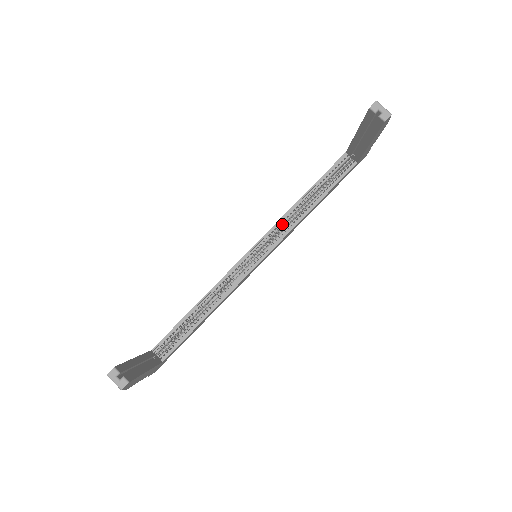
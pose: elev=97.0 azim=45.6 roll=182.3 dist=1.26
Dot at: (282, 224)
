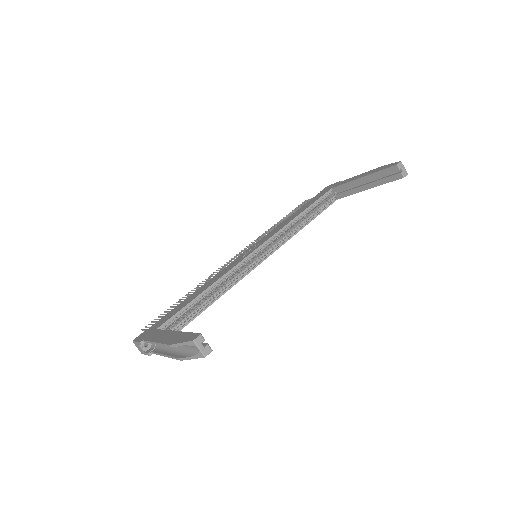
Dot at: (281, 233)
